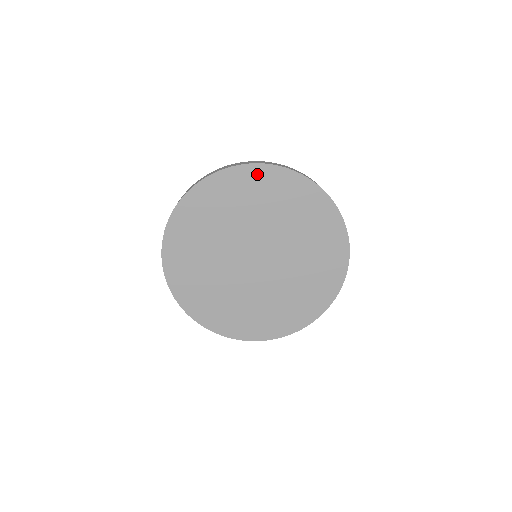
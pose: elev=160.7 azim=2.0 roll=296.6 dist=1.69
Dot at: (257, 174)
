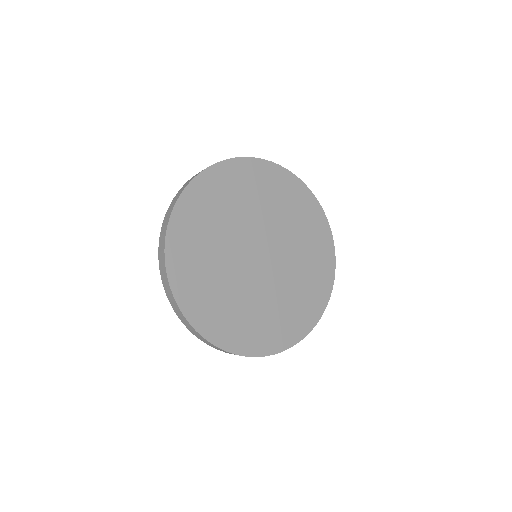
Dot at: (218, 175)
